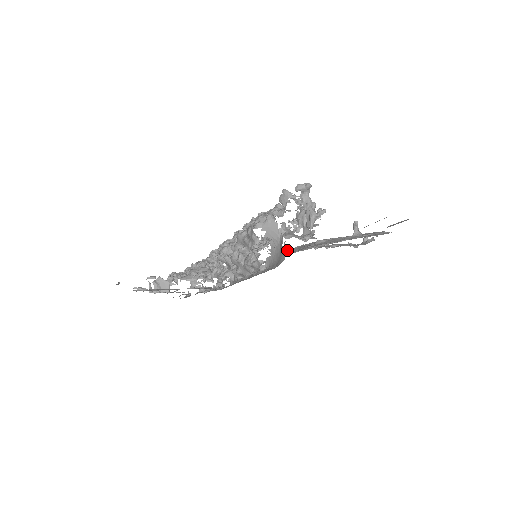
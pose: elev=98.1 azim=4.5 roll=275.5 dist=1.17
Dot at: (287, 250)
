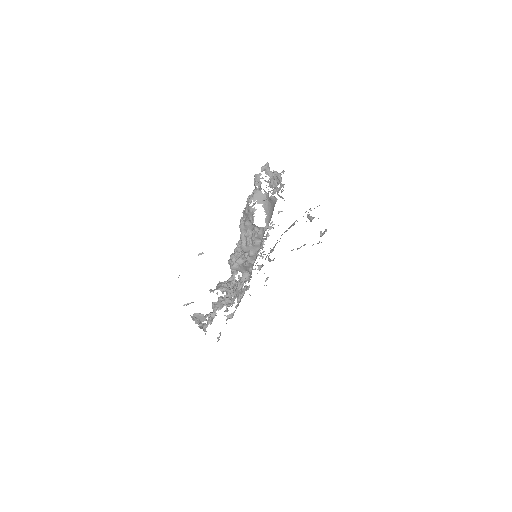
Dot at: (274, 246)
